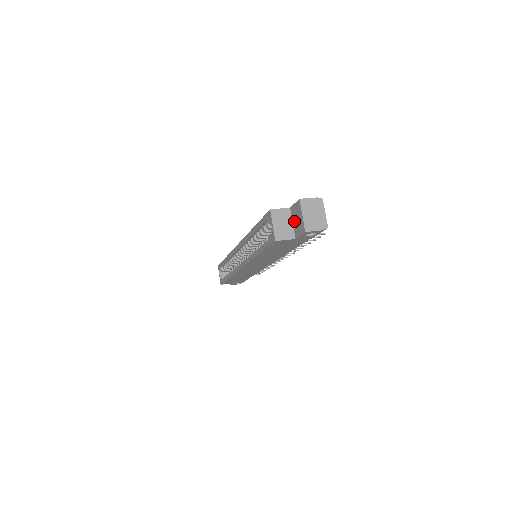
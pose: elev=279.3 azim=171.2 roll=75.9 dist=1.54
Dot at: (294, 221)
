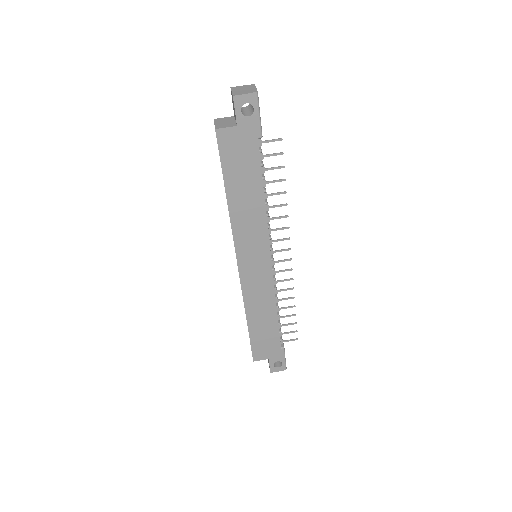
Dot at: occluded
